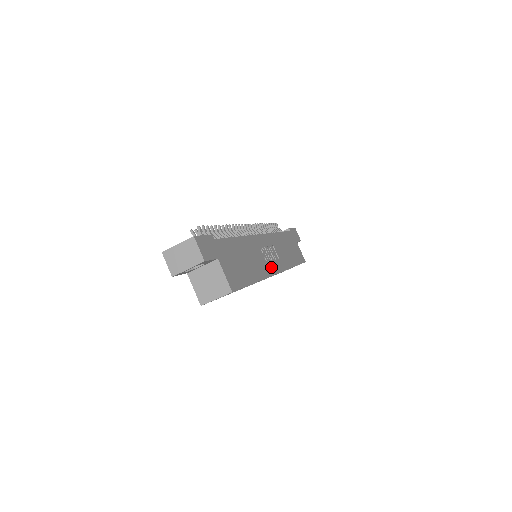
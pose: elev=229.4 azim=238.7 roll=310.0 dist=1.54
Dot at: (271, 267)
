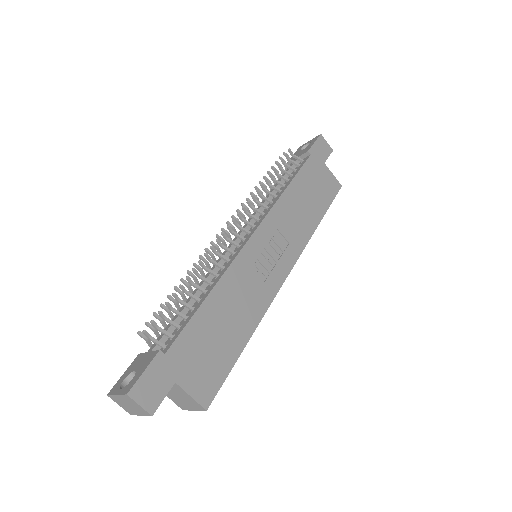
Dot at: (275, 279)
